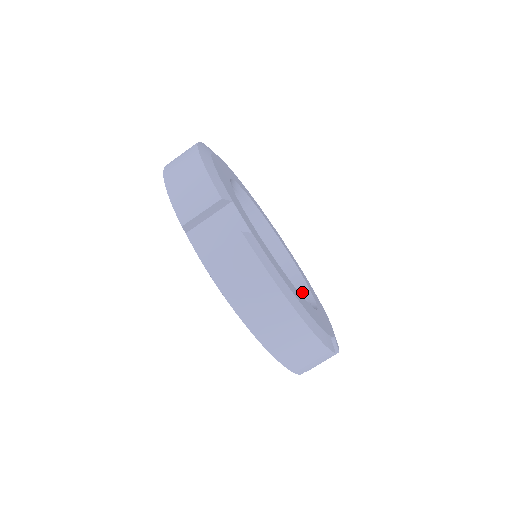
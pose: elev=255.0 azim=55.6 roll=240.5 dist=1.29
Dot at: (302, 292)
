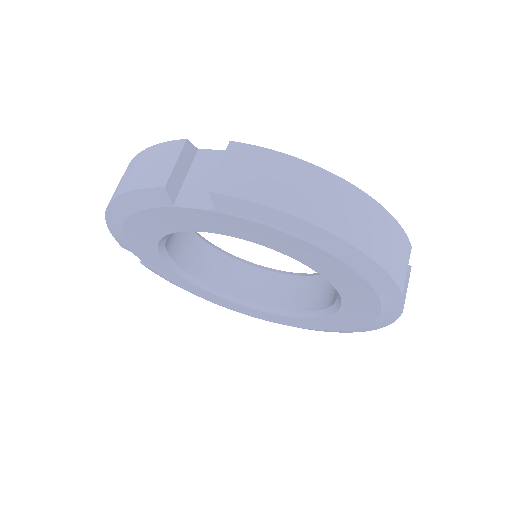
Dot at: occluded
